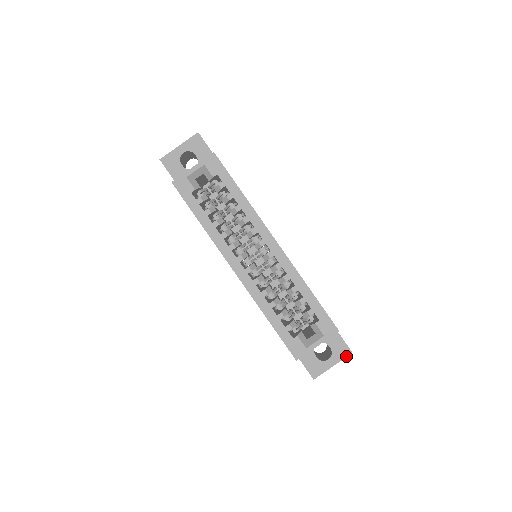
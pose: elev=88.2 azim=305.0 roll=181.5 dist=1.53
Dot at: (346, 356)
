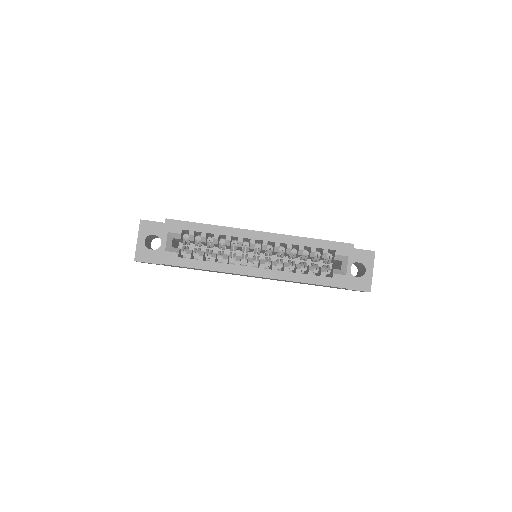
Dot at: (374, 257)
